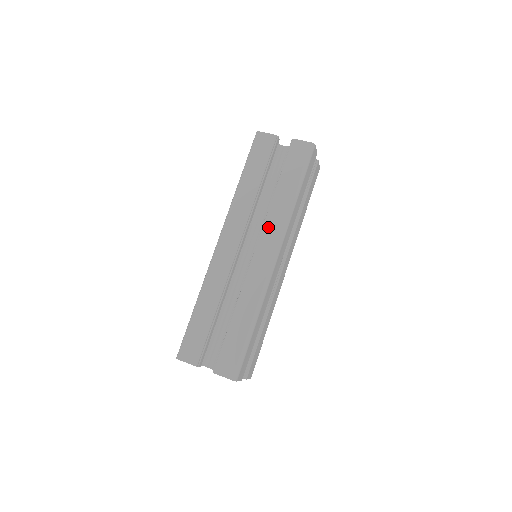
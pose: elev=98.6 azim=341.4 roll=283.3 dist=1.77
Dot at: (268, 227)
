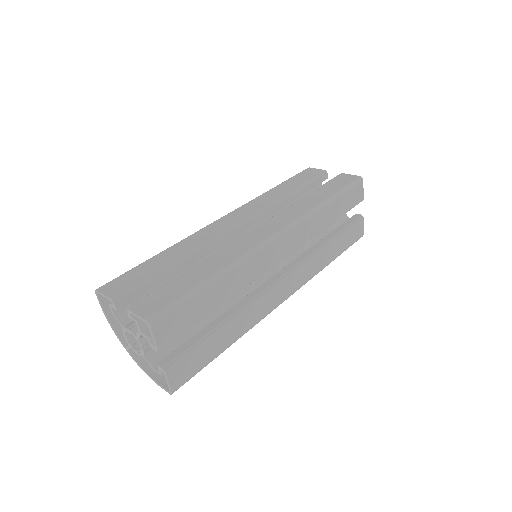
Dot at: (282, 214)
